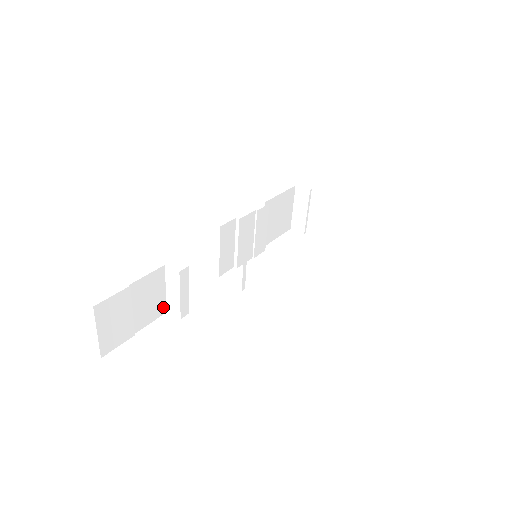
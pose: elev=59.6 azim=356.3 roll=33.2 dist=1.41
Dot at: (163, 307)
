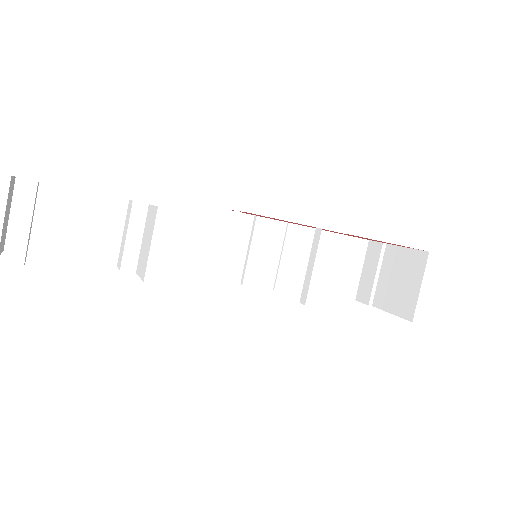
Dot at: (113, 255)
